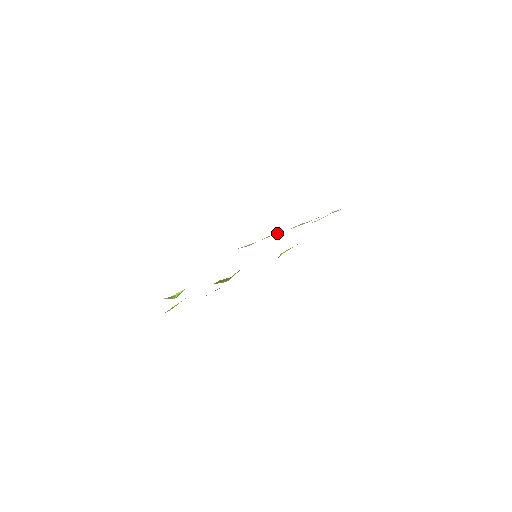
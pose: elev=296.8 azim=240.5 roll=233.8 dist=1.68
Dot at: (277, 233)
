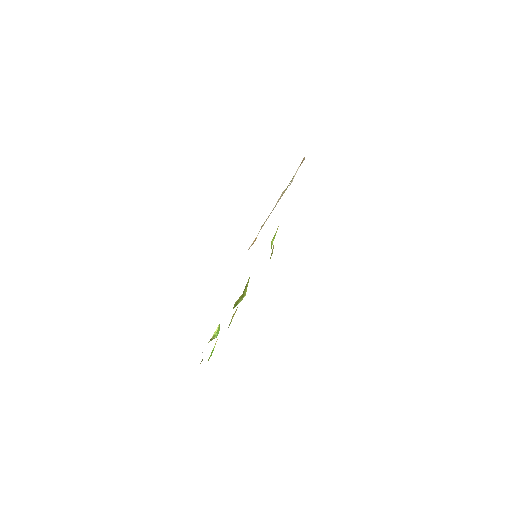
Dot at: (269, 215)
